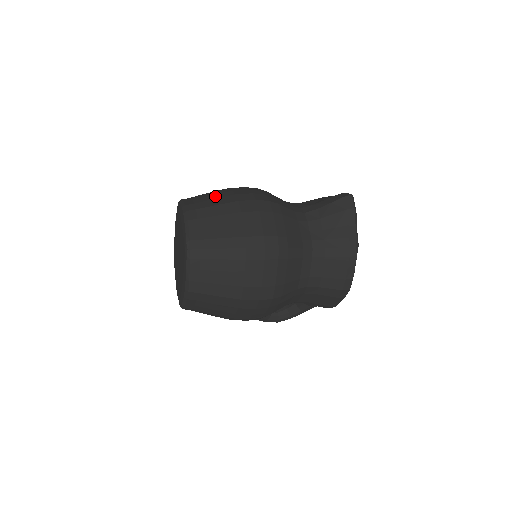
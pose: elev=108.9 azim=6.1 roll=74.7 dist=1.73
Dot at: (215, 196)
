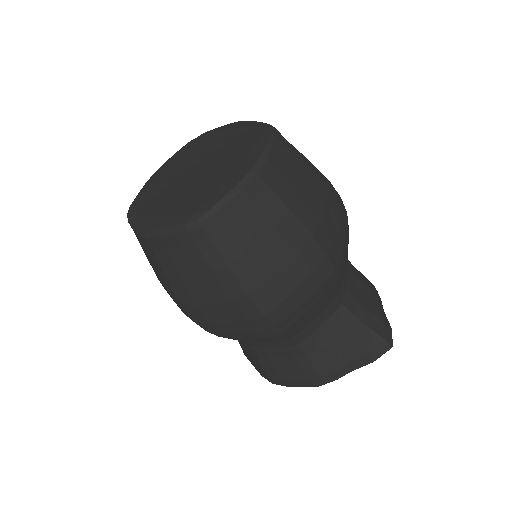
Dot at: (305, 188)
